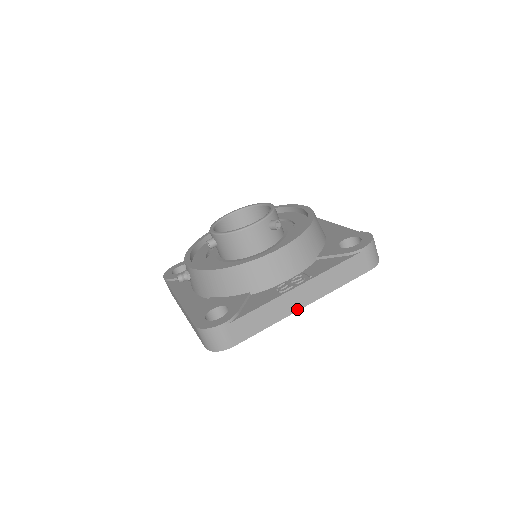
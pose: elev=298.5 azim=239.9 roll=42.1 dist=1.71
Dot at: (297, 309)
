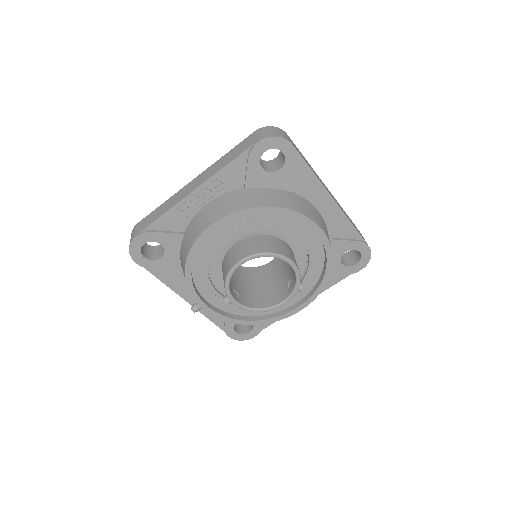
Dot at: occluded
